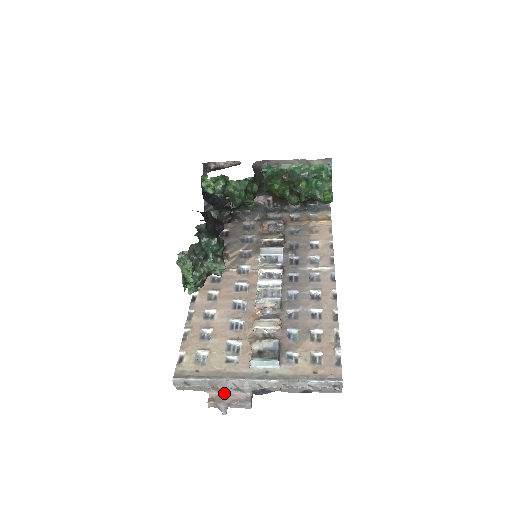
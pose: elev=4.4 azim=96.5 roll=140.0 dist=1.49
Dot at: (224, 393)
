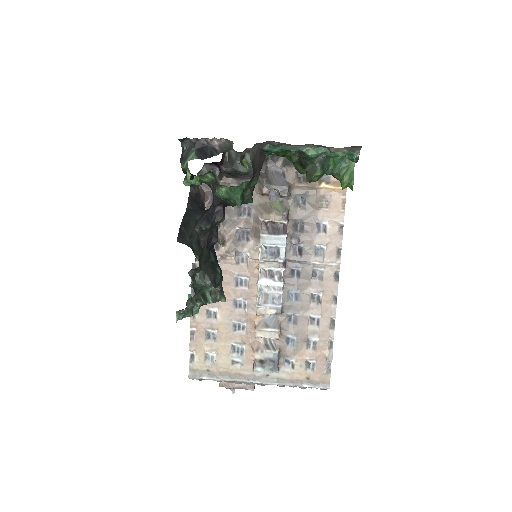
Dot at: occluded
